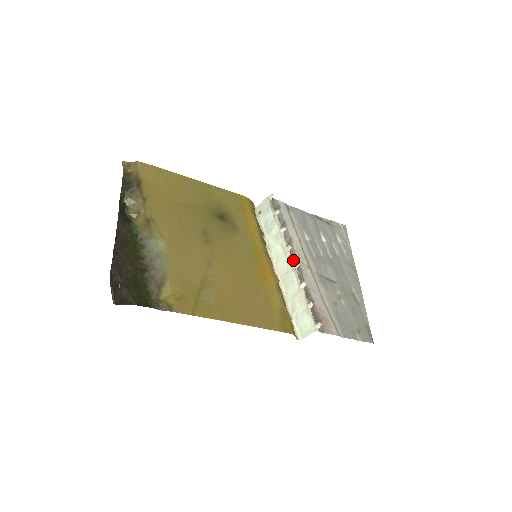
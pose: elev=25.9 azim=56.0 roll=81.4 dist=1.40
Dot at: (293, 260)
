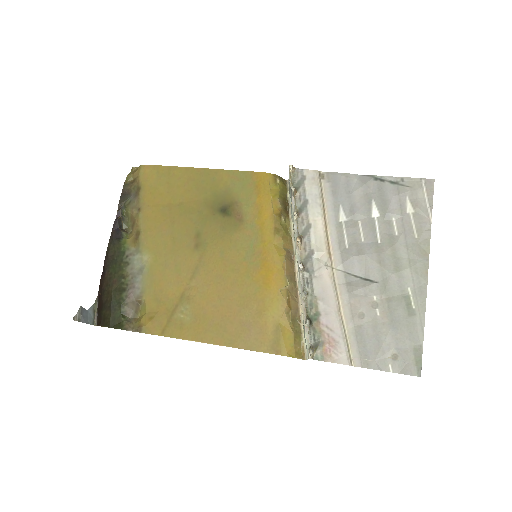
Dot at: (301, 258)
